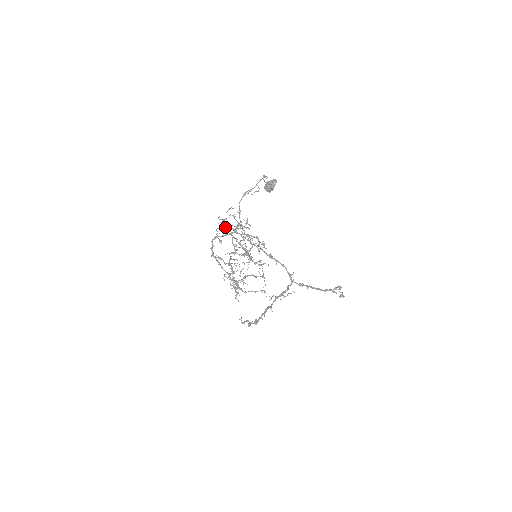
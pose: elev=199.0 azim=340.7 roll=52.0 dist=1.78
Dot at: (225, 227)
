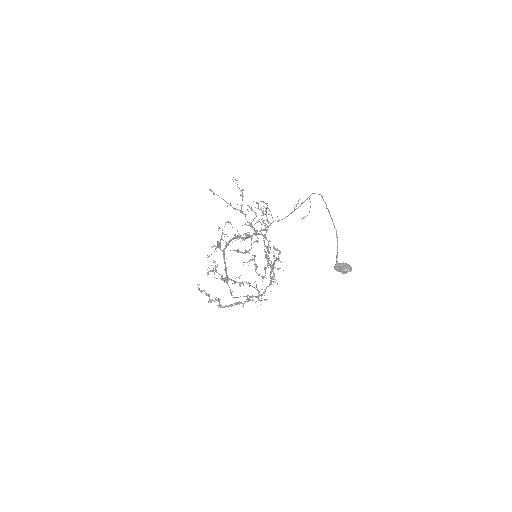
Dot at: occluded
